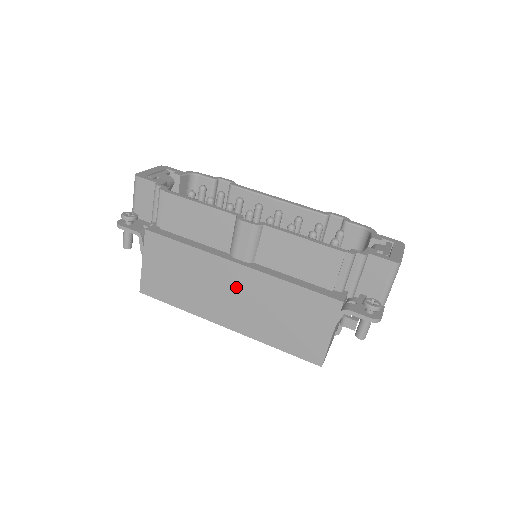
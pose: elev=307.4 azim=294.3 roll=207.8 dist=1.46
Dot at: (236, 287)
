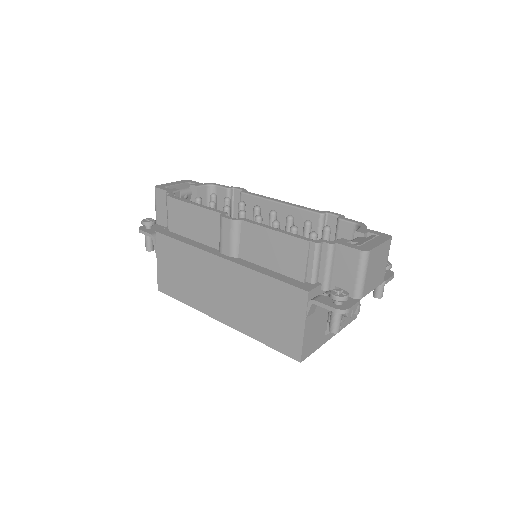
Dot at: (223, 281)
